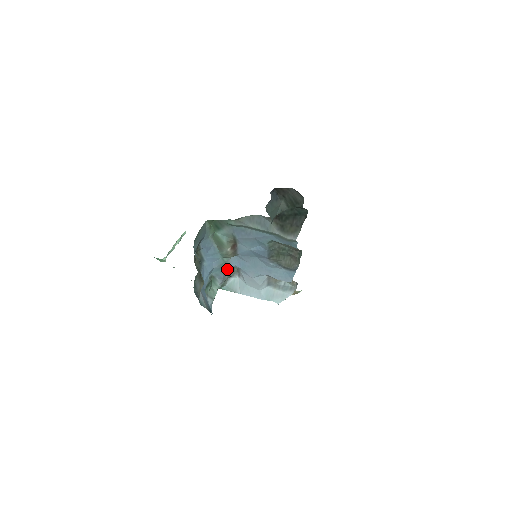
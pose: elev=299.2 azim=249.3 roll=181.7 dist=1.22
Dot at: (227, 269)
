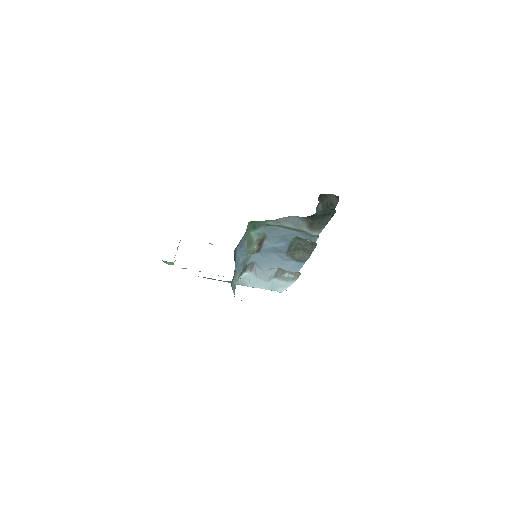
Dot at: (245, 265)
